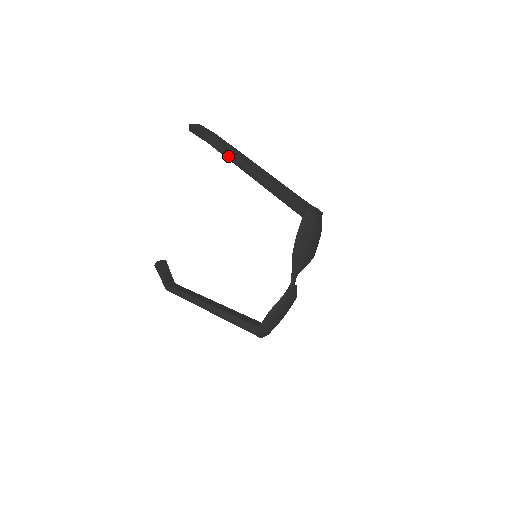
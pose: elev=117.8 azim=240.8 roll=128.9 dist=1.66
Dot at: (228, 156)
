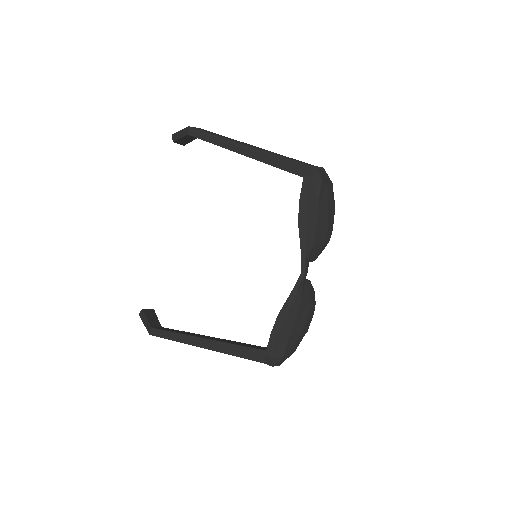
Dot at: (212, 140)
